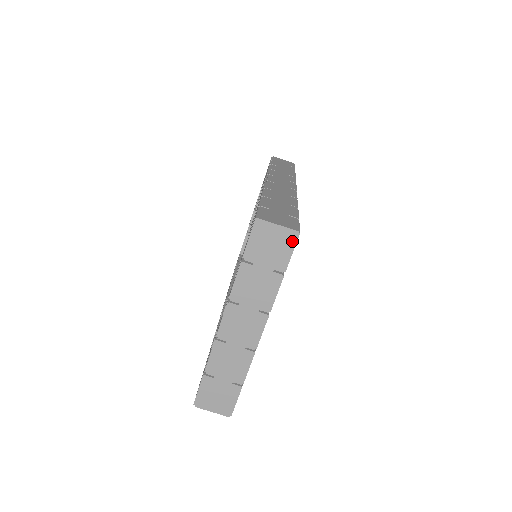
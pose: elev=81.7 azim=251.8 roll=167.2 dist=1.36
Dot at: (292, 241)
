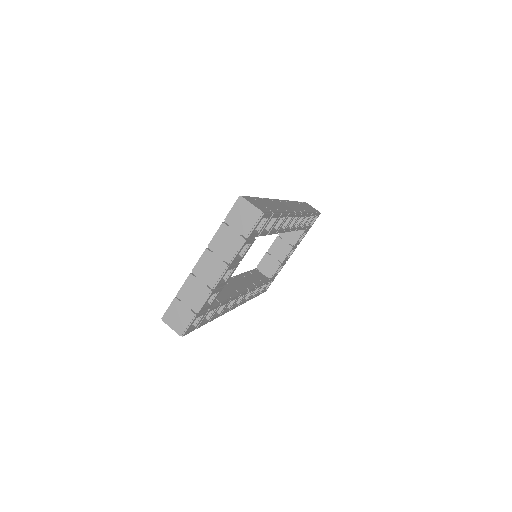
Dot at: (257, 217)
